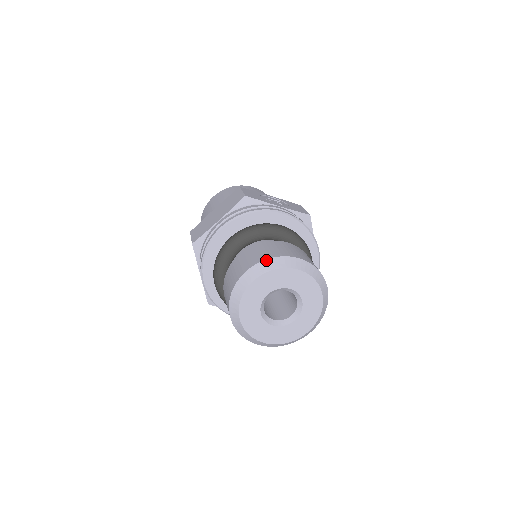
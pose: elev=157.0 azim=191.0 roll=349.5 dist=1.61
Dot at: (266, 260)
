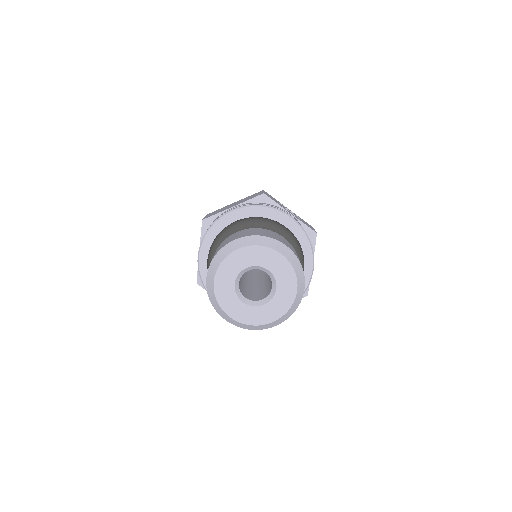
Dot at: (256, 236)
